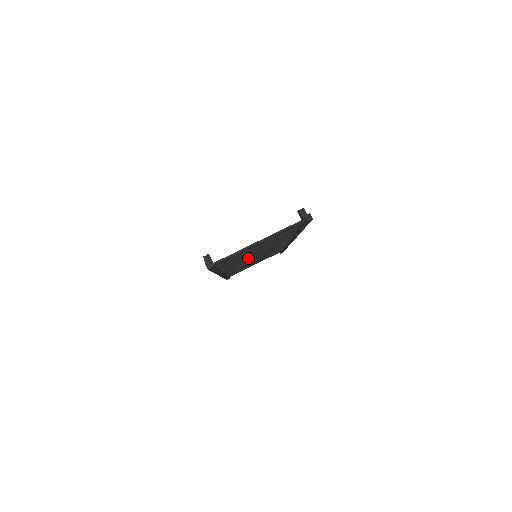
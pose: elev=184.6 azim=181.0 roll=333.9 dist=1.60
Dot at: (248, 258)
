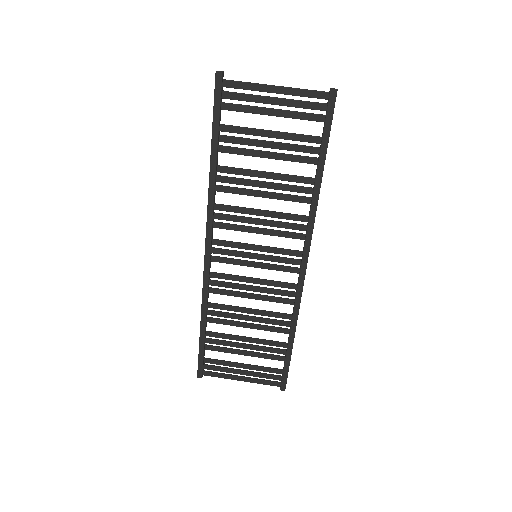
Dot at: (249, 218)
